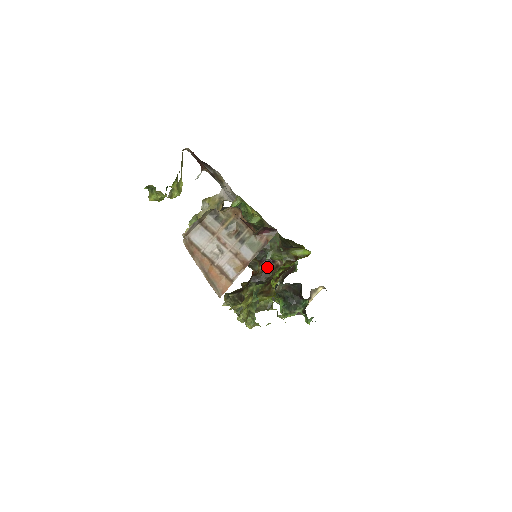
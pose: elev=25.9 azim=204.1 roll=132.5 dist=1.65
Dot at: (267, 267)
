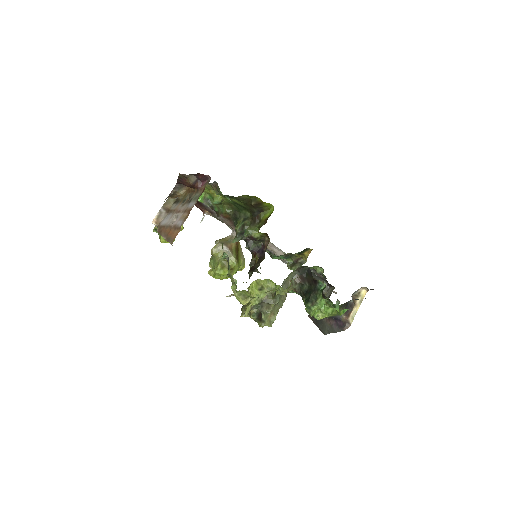
Dot at: (261, 255)
